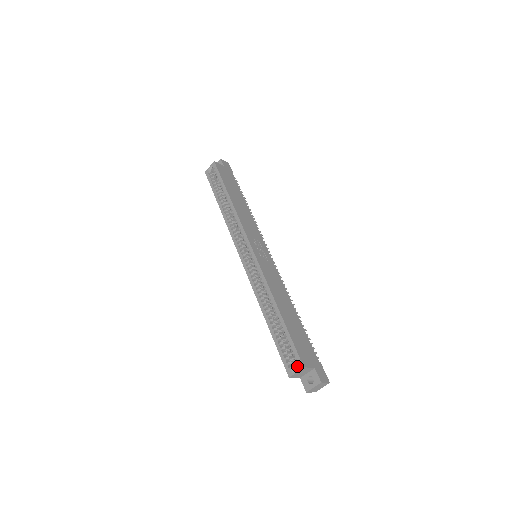
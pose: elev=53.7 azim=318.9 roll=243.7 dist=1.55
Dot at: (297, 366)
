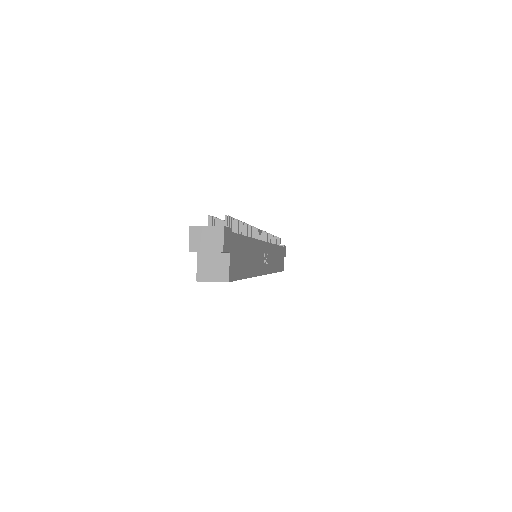
Dot at: occluded
